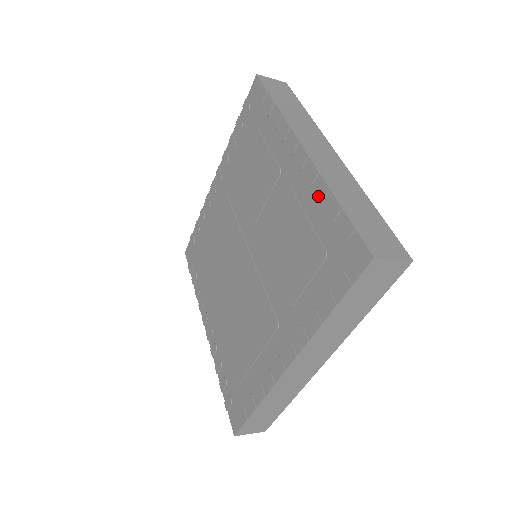
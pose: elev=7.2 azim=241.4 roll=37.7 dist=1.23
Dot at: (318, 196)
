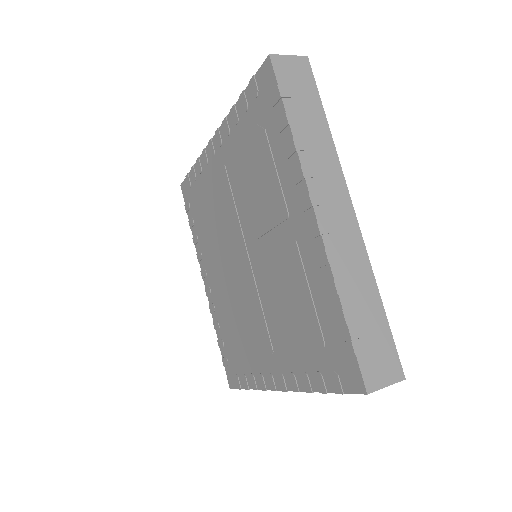
Dot at: (324, 287)
